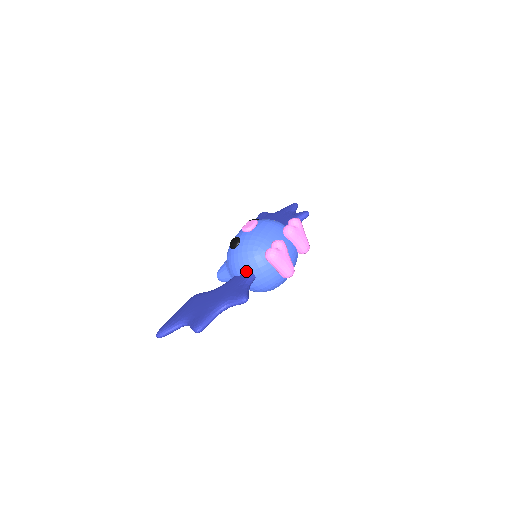
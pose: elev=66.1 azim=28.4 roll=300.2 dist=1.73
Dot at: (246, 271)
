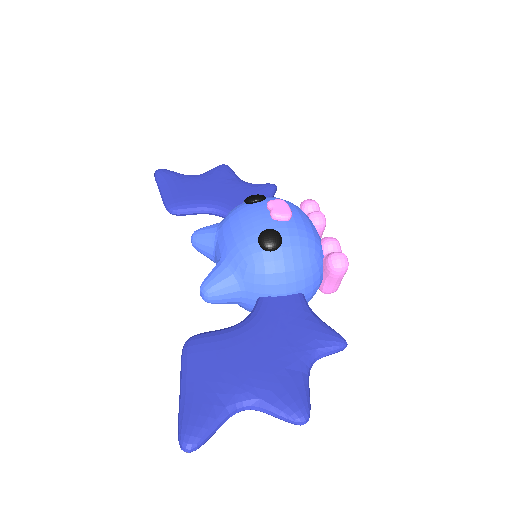
Dot at: (295, 289)
